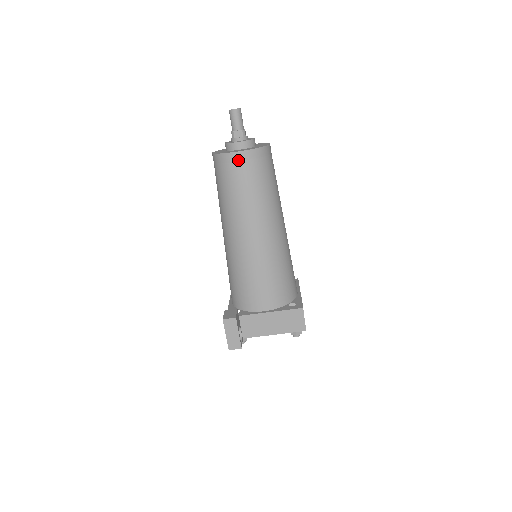
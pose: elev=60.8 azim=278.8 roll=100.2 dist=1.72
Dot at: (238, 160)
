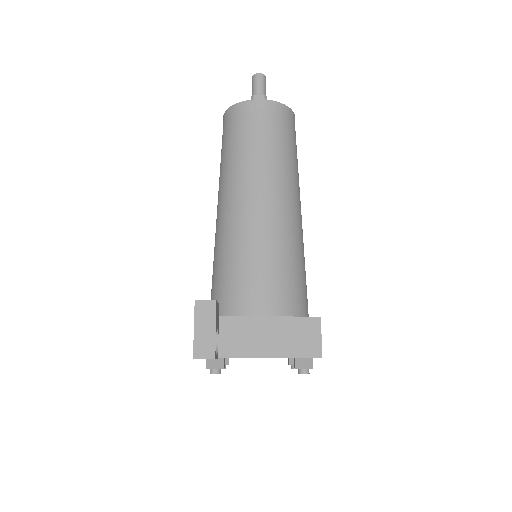
Dot at: (256, 109)
